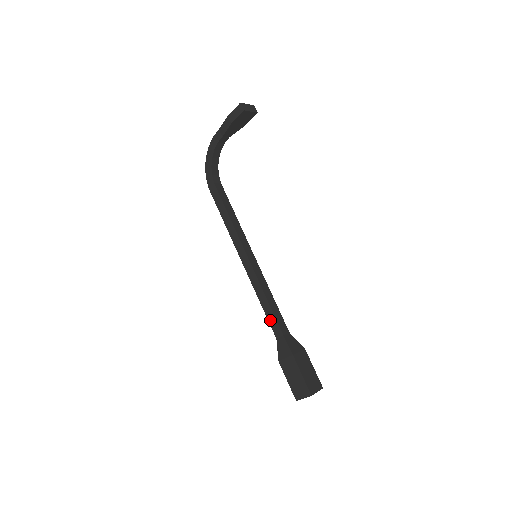
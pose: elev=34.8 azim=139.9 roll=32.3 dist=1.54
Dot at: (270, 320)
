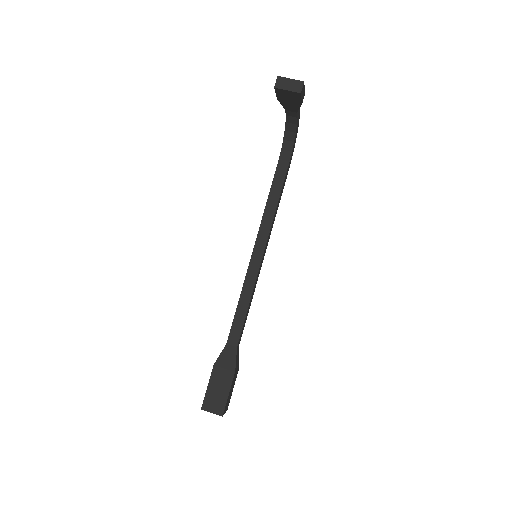
Dot at: occluded
